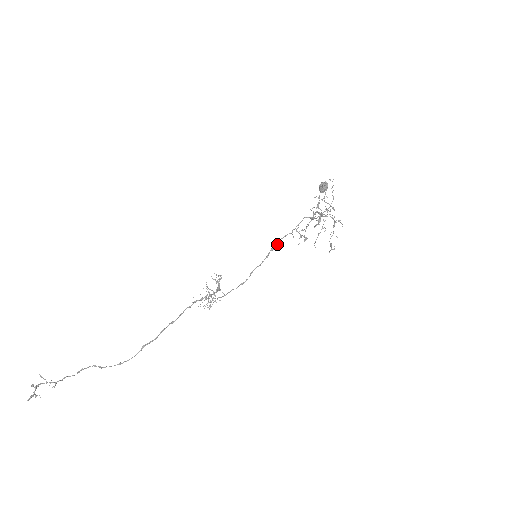
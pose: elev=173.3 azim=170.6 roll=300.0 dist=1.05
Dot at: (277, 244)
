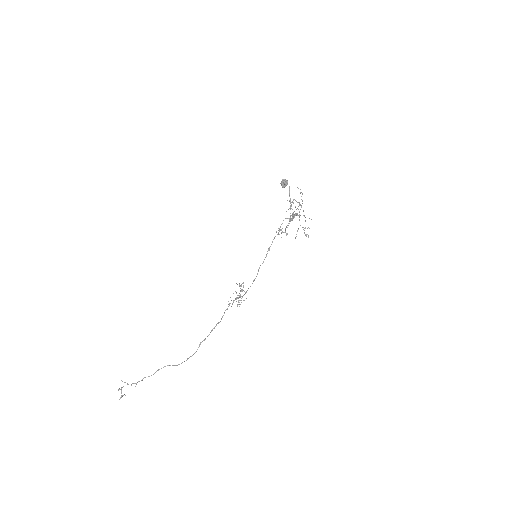
Dot at: occluded
